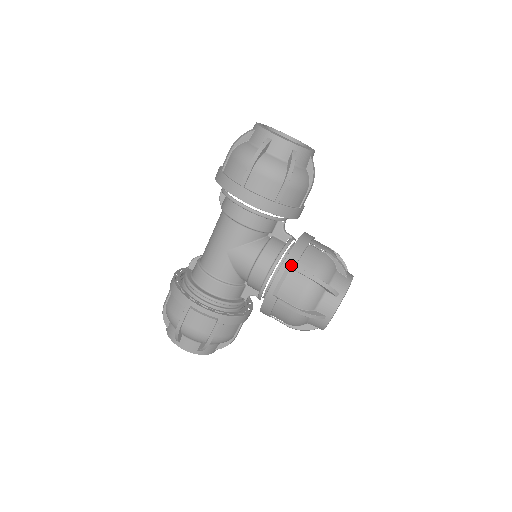
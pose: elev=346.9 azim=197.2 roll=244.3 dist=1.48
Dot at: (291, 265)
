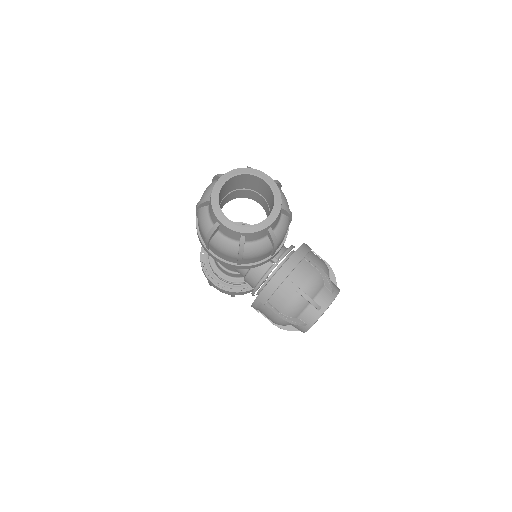
Dot at: (262, 301)
